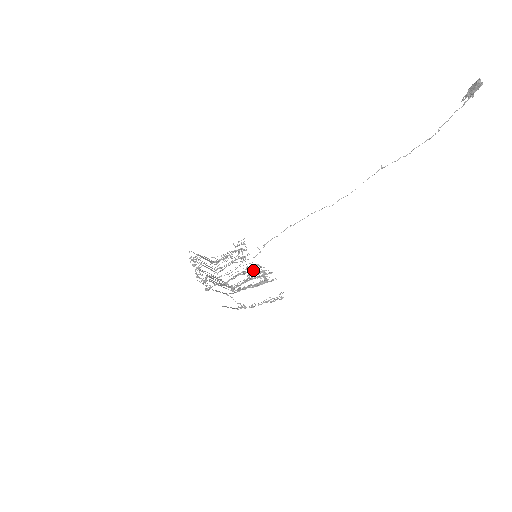
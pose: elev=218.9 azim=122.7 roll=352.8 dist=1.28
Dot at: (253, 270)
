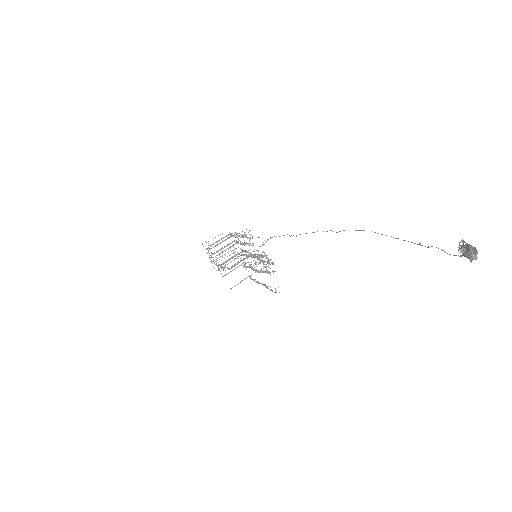
Dot at: (259, 257)
